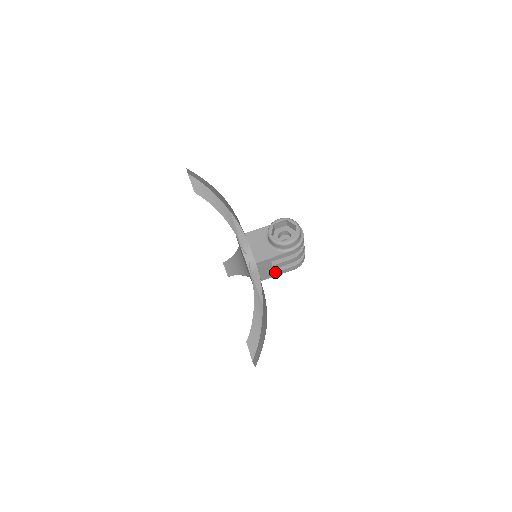
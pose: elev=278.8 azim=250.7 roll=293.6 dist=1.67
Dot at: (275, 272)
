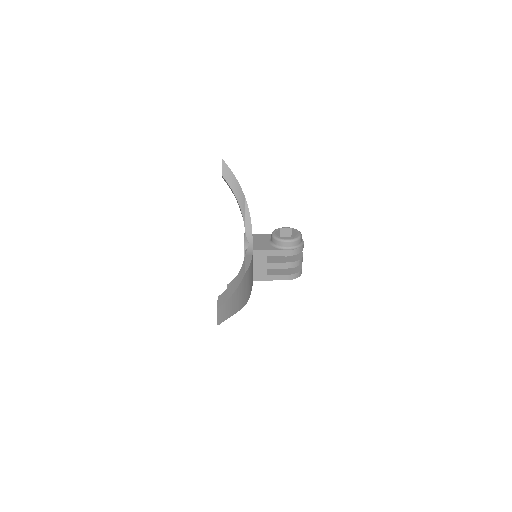
Dot at: (268, 274)
